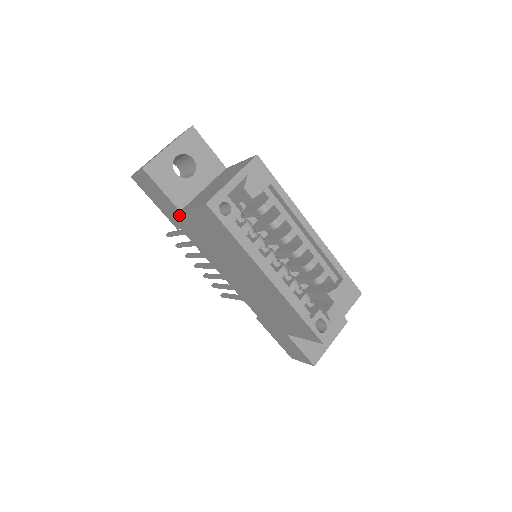
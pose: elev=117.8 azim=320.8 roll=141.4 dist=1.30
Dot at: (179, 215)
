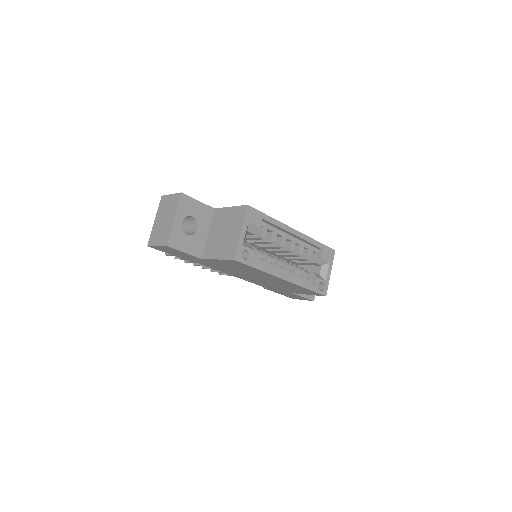
Dot at: (199, 260)
